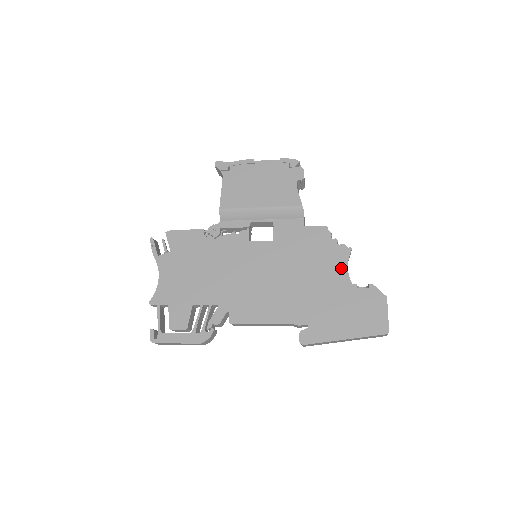
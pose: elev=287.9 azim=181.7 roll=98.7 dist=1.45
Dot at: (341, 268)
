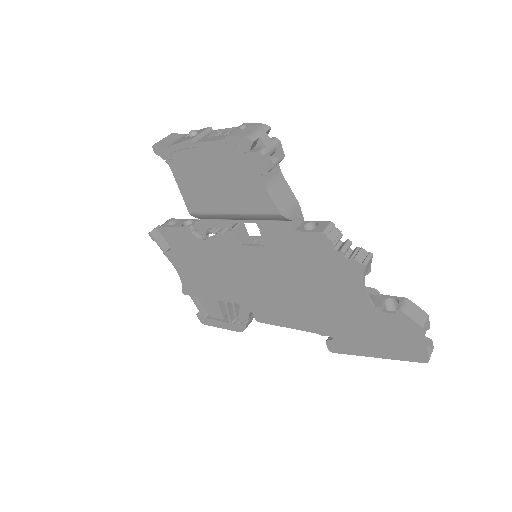
Dot at: (356, 288)
